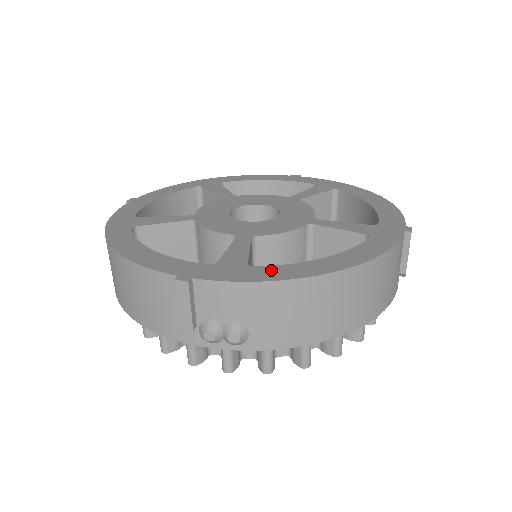
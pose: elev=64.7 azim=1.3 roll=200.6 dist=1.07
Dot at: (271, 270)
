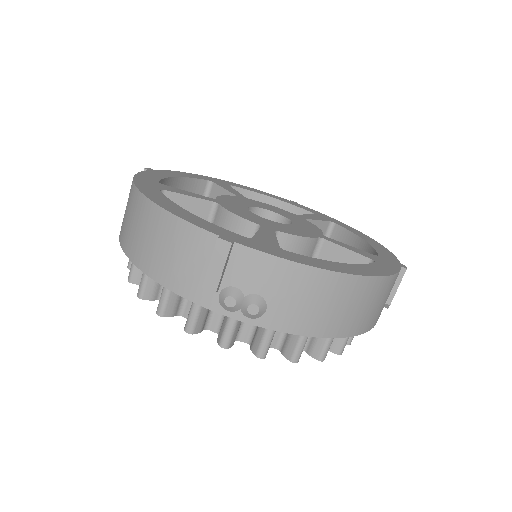
Dot at: (302, 257)
